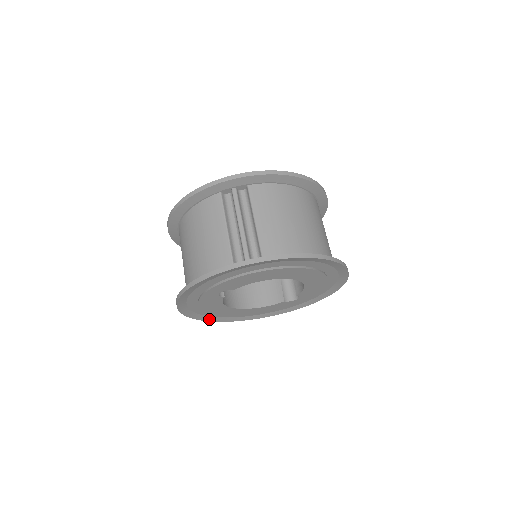
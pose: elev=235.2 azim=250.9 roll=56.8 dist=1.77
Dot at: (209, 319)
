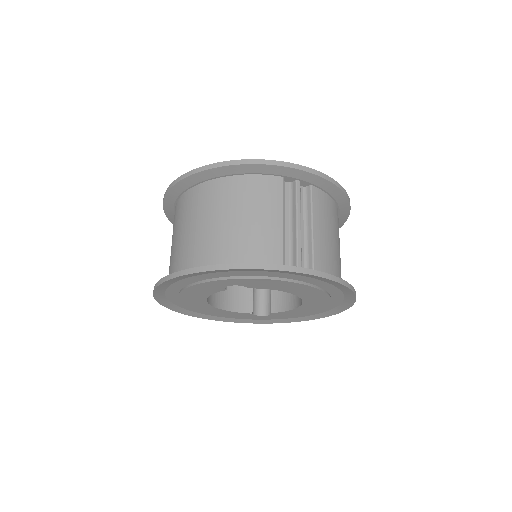
Dot at: (162, 301)
